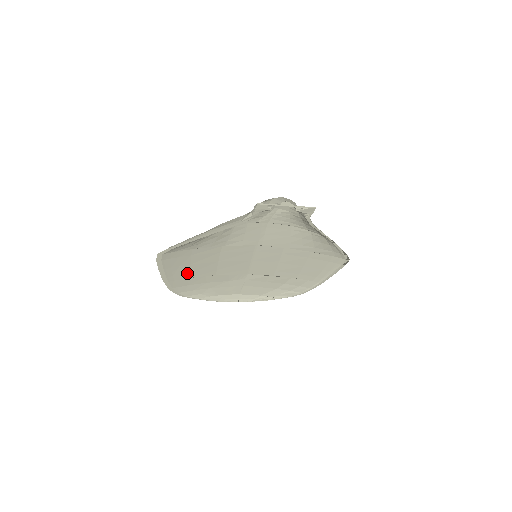
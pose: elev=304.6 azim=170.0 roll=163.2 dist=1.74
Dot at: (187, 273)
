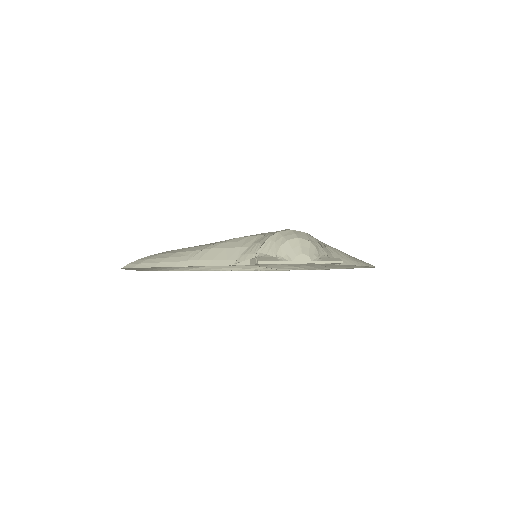
Dot at: occluded
